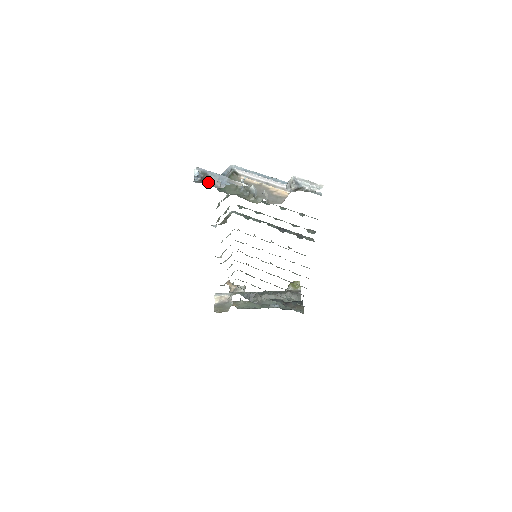
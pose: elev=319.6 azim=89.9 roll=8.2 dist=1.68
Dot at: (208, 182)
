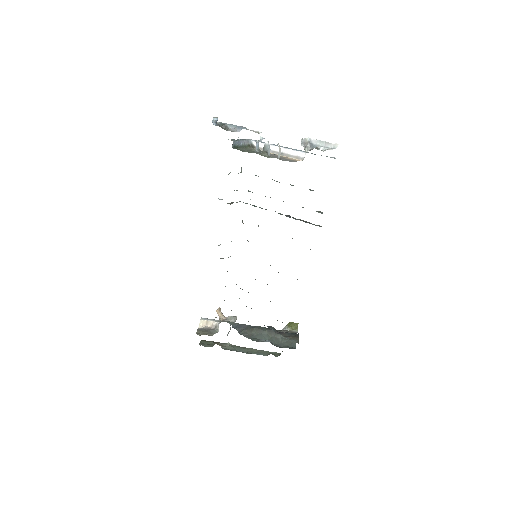
Dot at: occluded
